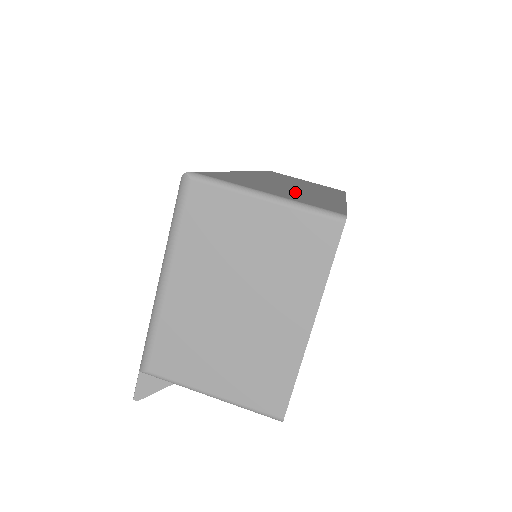
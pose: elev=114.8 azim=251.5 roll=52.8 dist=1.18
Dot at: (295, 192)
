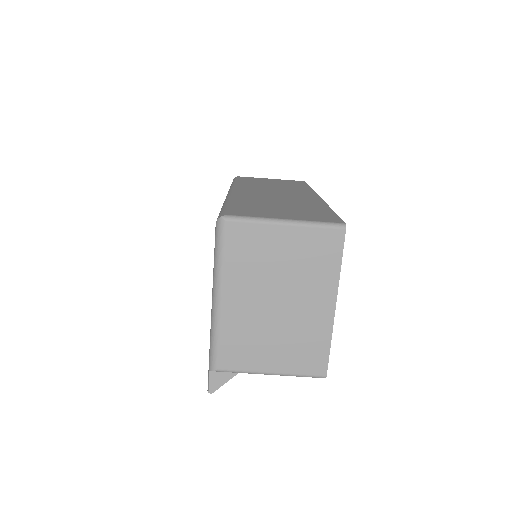
Dot at: (291, 206)
